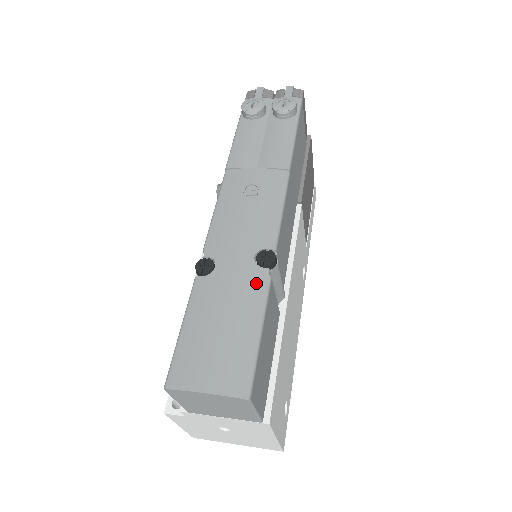
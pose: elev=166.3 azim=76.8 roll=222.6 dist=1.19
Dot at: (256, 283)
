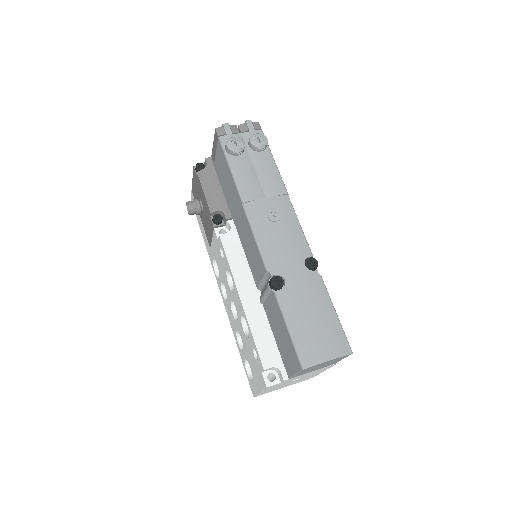
Dot at: (316, 282)
